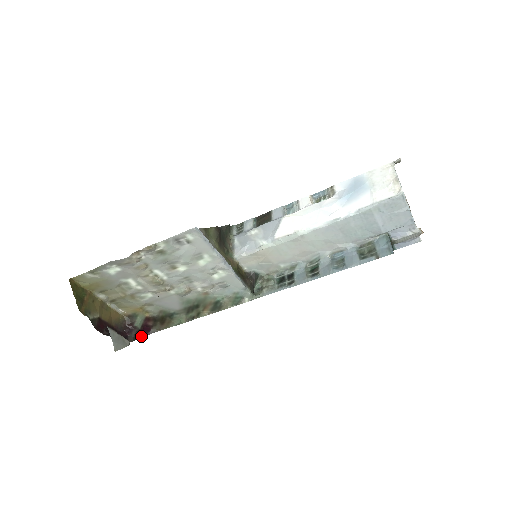
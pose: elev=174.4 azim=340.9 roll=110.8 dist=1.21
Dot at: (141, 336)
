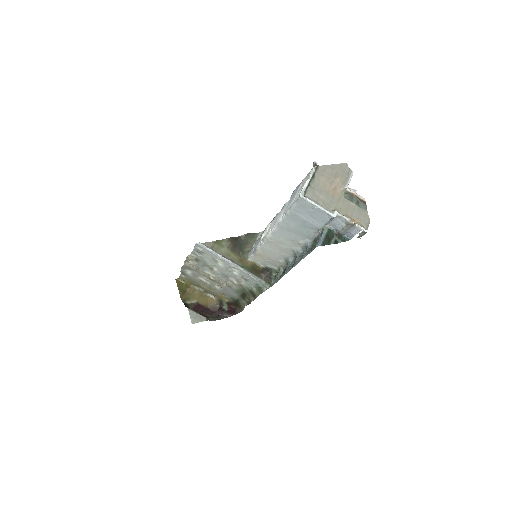
Dot at: (231, 315)
